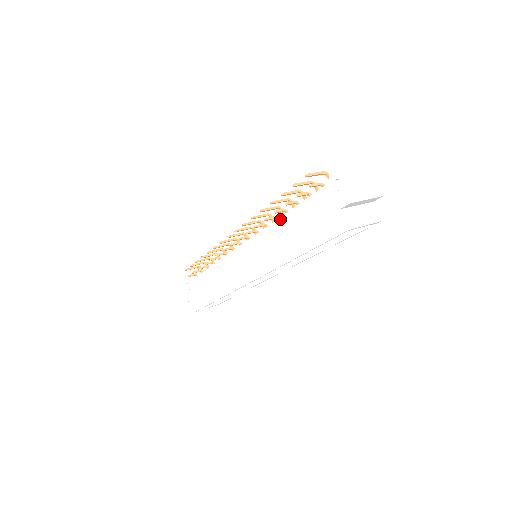
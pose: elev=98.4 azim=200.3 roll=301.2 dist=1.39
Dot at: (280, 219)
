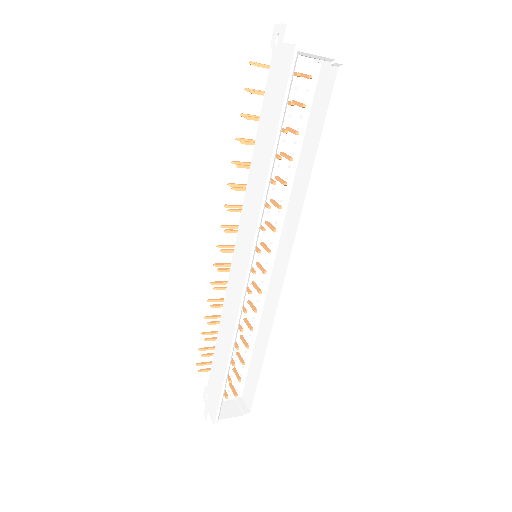
Dot at: (253, 156)
